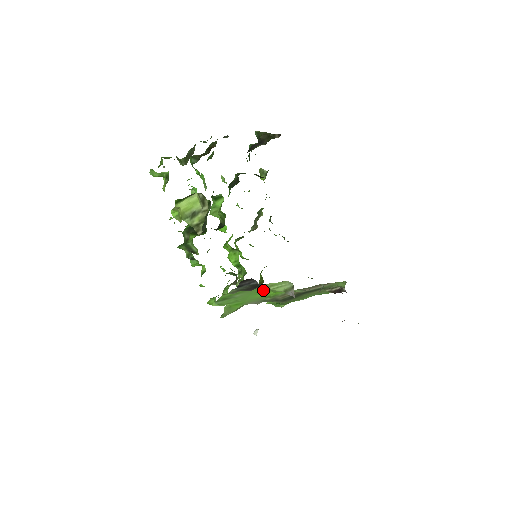
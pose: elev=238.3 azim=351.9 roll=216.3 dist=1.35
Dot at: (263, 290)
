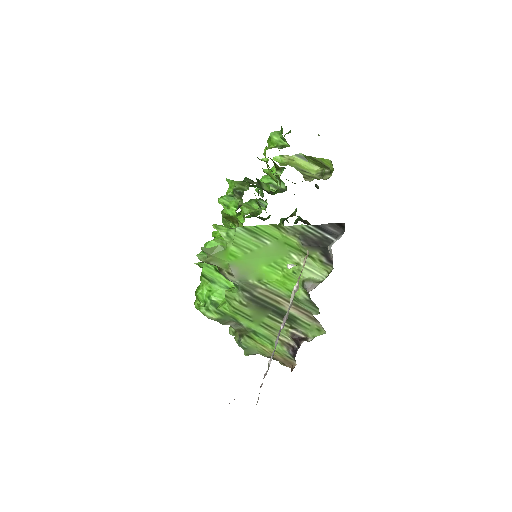
Dot at: (282, 264)
